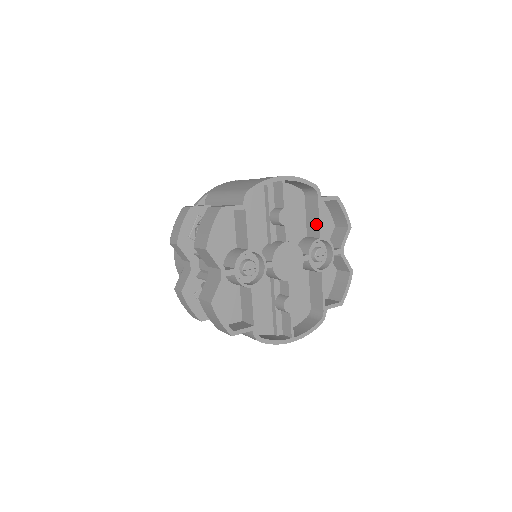
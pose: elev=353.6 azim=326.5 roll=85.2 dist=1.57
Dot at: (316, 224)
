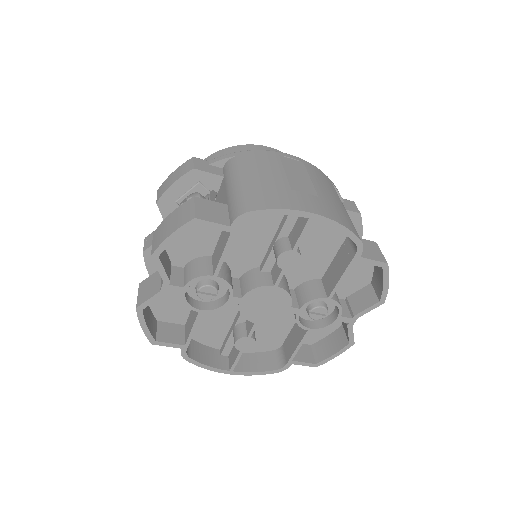
Dot at: (334, 280)
